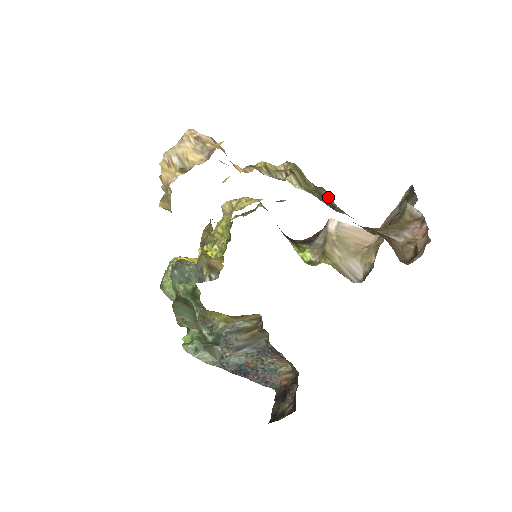
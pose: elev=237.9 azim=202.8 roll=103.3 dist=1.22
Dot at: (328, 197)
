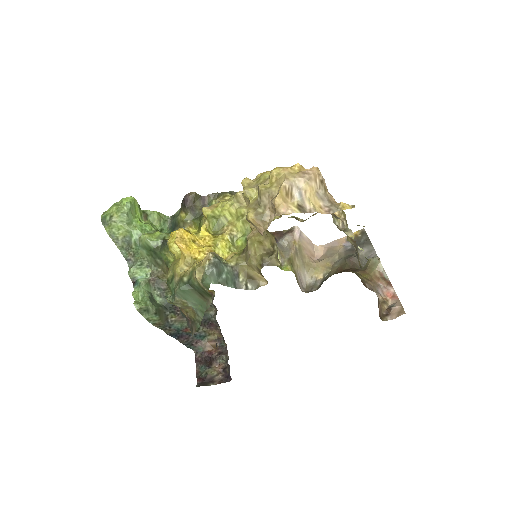
Dot at: (358, 253)
